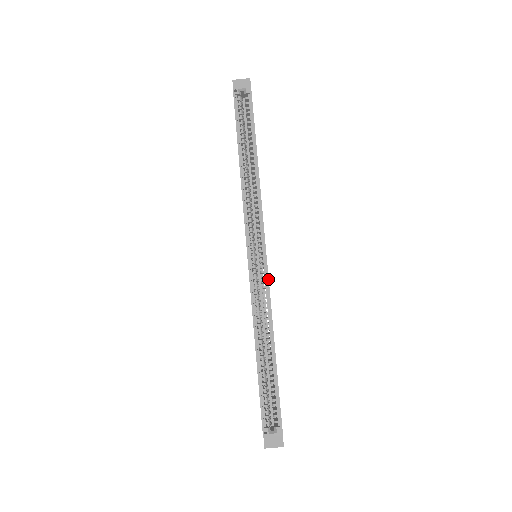
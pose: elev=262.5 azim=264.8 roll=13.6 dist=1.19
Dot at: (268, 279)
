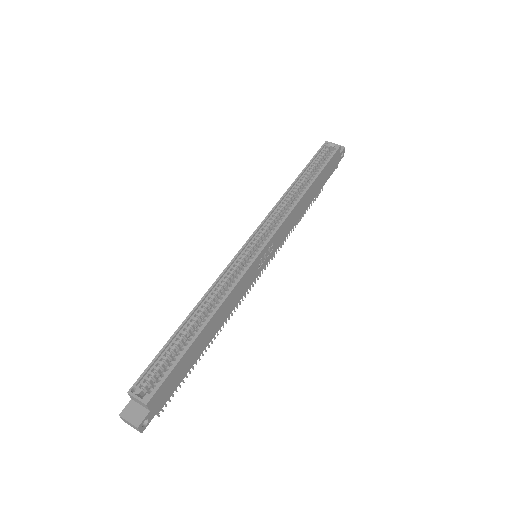
Dot at: (250, 266)
